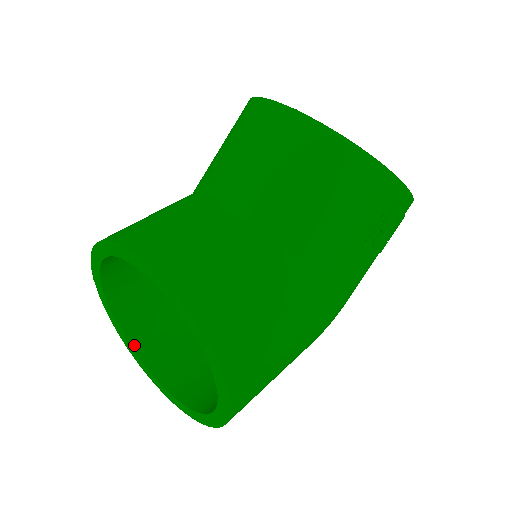
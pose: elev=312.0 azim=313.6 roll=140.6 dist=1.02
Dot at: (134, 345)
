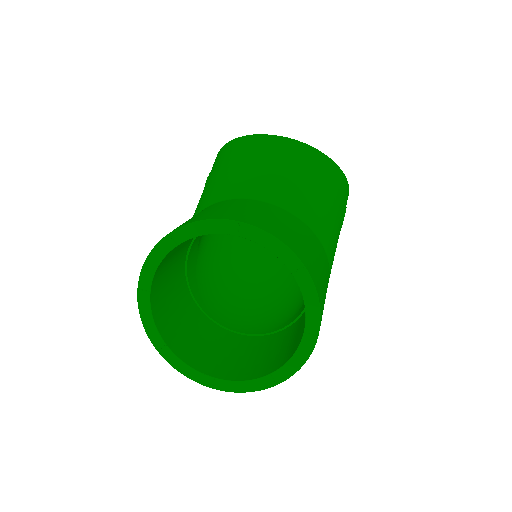
Dot at: (175, 351)
